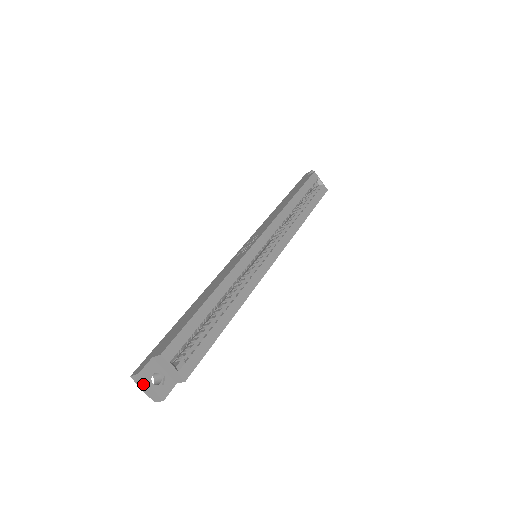
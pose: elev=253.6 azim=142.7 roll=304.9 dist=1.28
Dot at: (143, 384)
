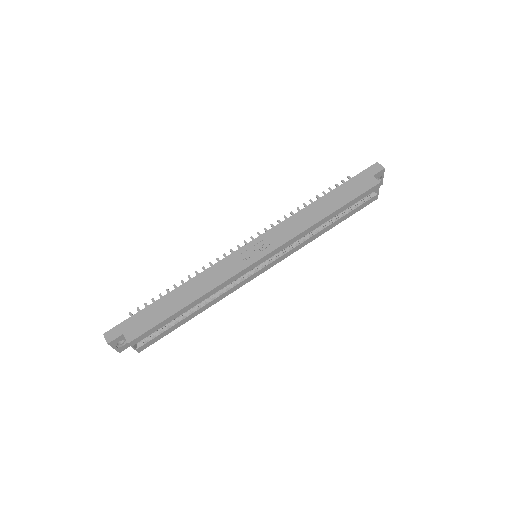
Dot at: occluded
